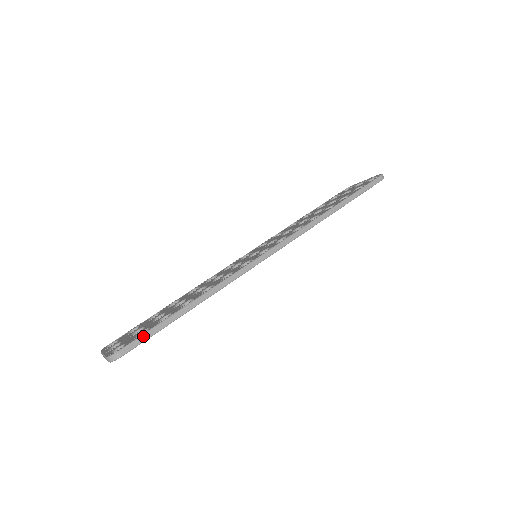
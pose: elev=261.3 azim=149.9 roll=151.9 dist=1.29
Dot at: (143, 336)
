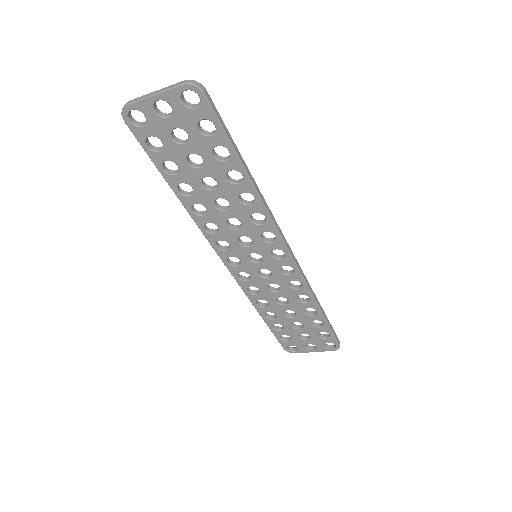
Dot at: (221, 118)
